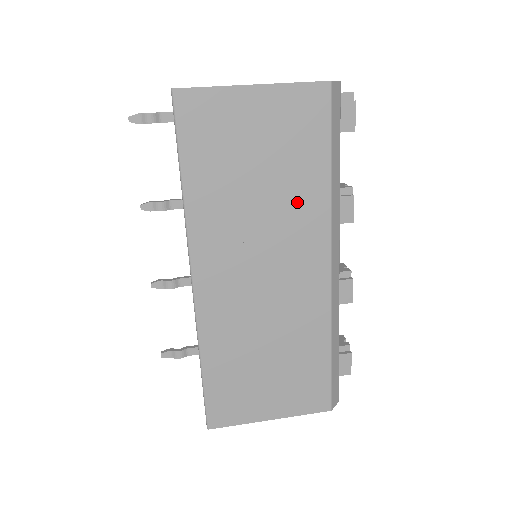
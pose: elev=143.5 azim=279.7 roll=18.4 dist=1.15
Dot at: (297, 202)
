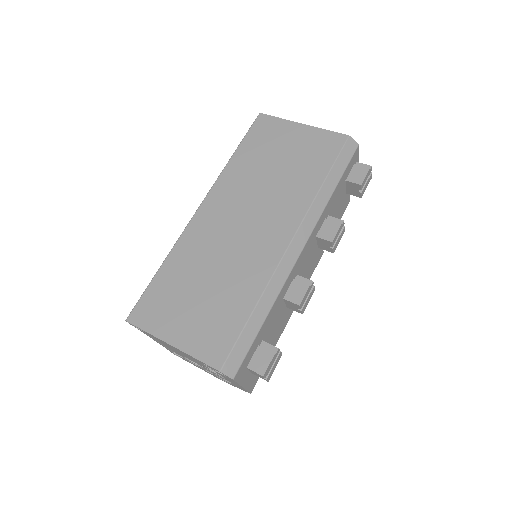
Dot at: (291, 190)
